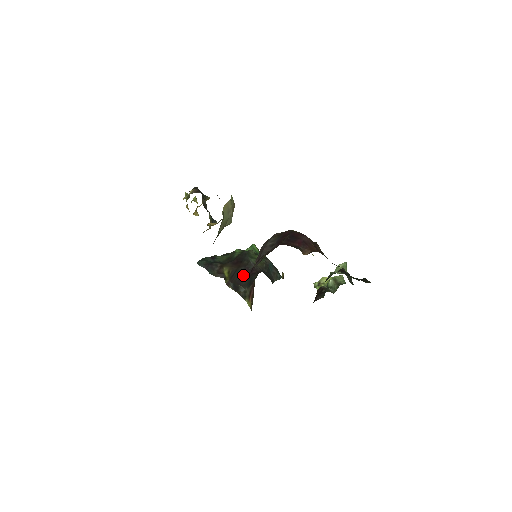
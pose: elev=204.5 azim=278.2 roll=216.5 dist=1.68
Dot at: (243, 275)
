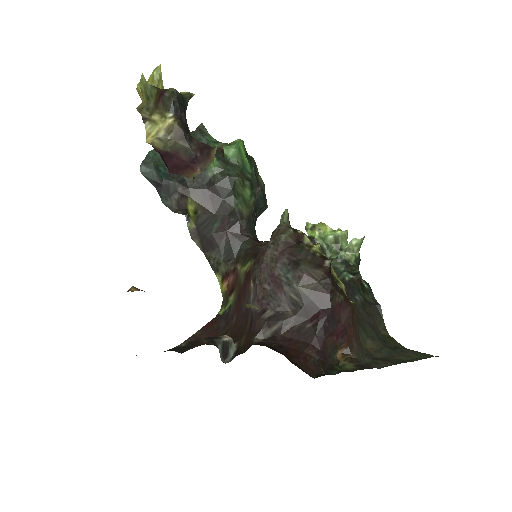
Dot at: (219, 230)
